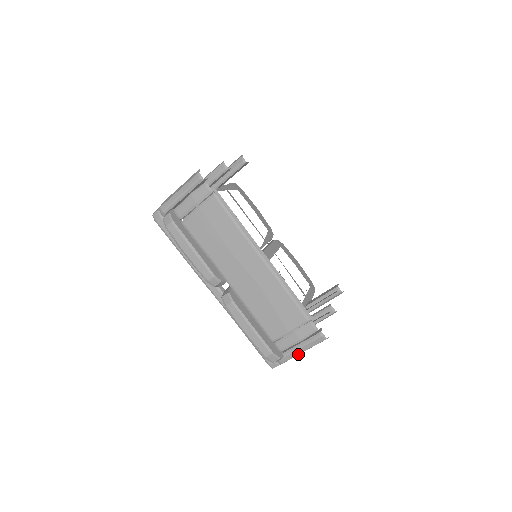
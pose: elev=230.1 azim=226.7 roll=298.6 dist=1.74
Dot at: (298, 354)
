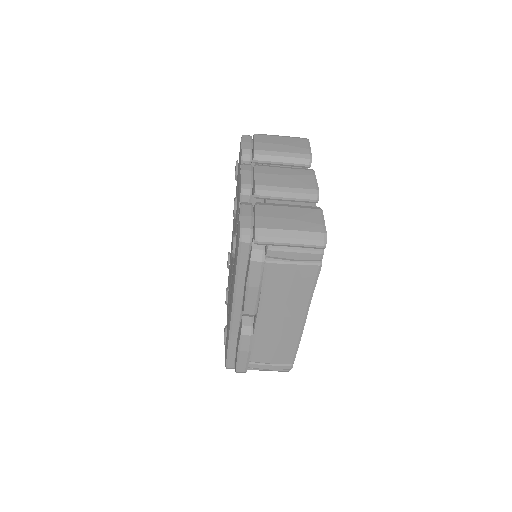
Dot at: occluded
